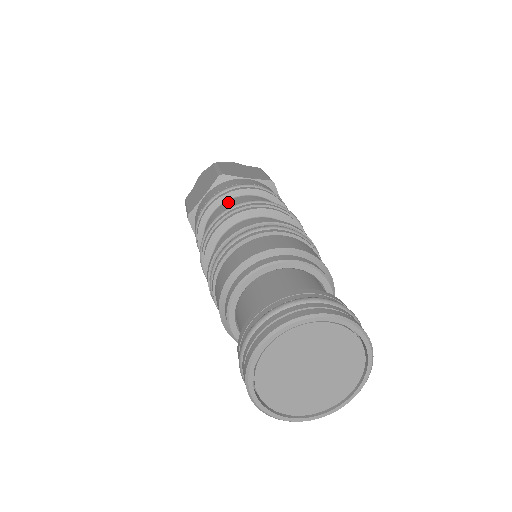
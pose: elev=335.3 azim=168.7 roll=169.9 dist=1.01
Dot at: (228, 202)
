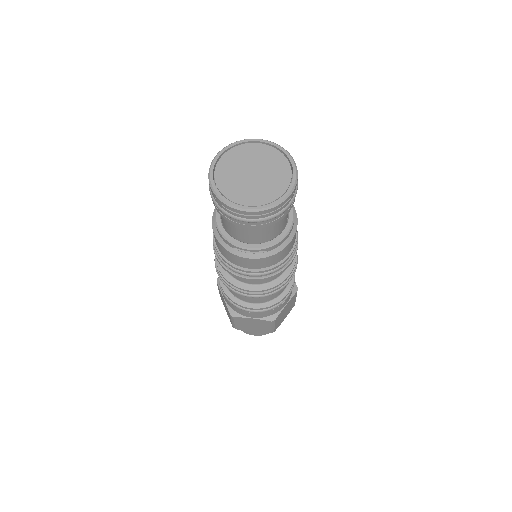
Dot at: occluded
